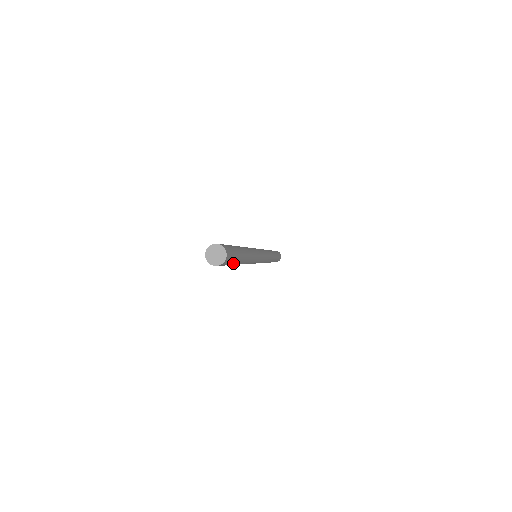
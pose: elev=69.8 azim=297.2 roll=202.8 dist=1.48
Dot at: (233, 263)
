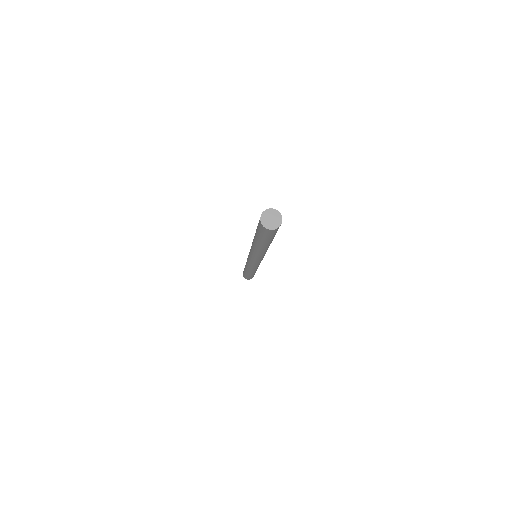
Dot at: (274, 236)
